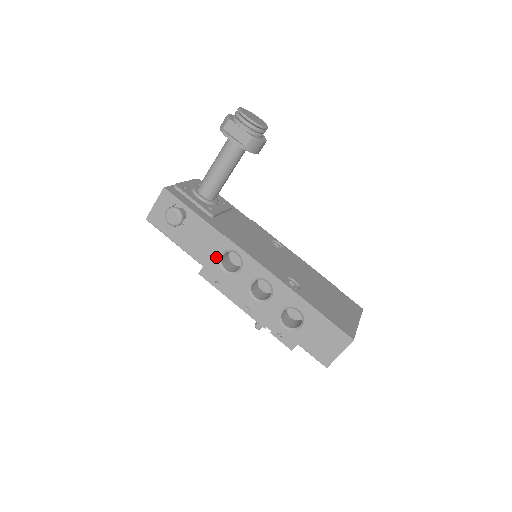
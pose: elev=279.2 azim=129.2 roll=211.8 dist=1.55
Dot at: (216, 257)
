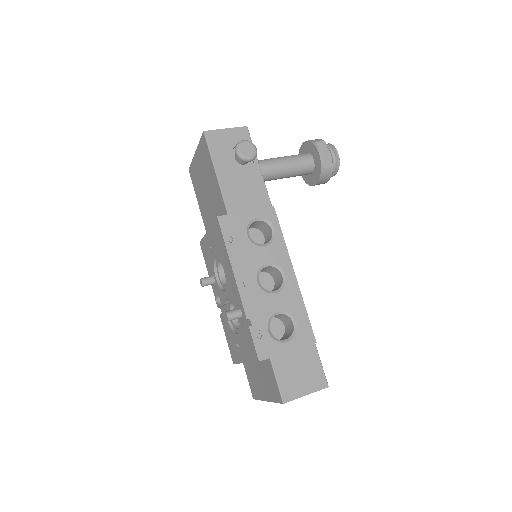
Dot at: (250, 217)
